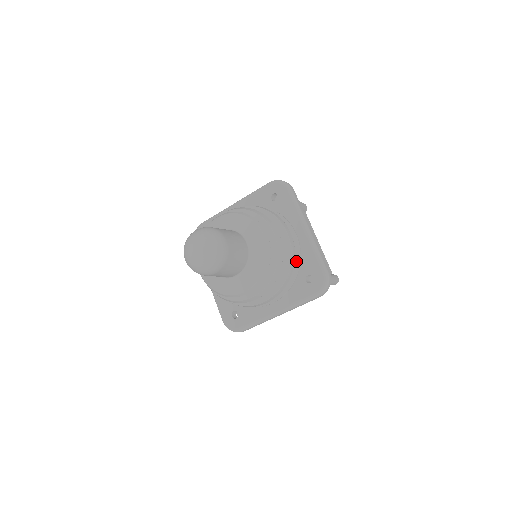
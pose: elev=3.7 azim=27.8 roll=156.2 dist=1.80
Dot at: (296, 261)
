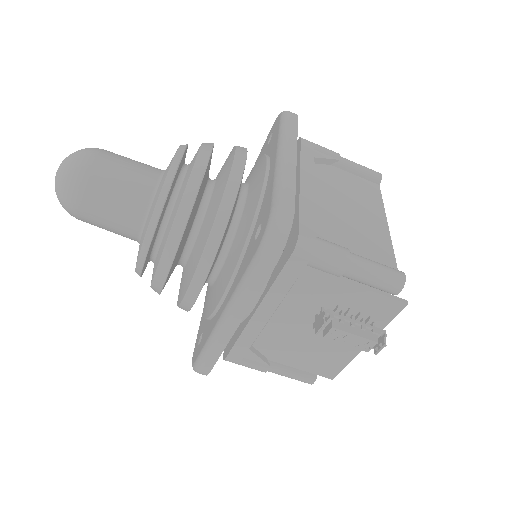
Dot at: occluded
